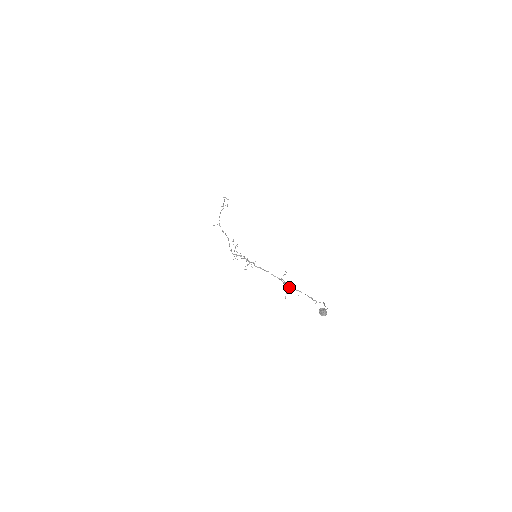
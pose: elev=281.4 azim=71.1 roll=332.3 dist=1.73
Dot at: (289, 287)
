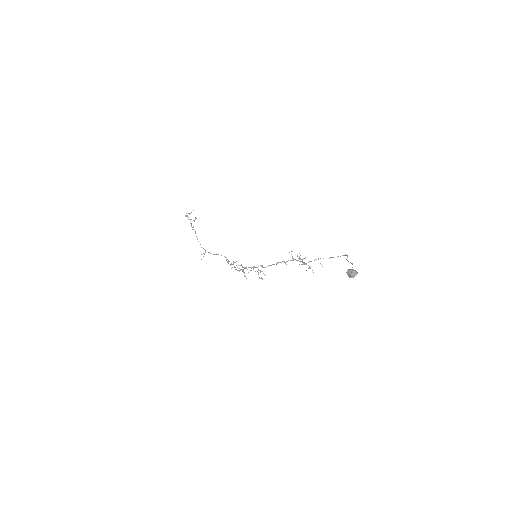
Dot at: (306, 263)
